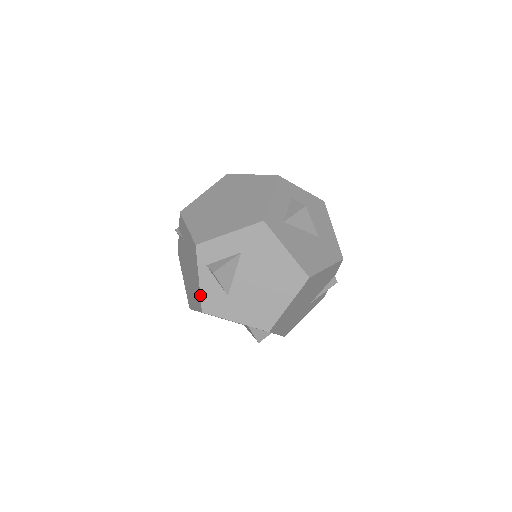
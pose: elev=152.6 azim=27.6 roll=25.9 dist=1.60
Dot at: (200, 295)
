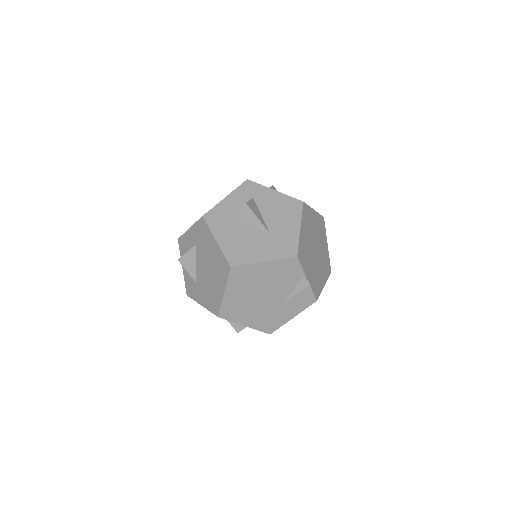
Dot at: (184, 280)
